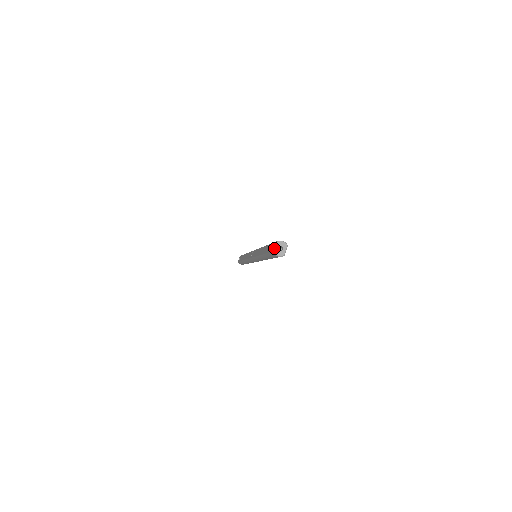
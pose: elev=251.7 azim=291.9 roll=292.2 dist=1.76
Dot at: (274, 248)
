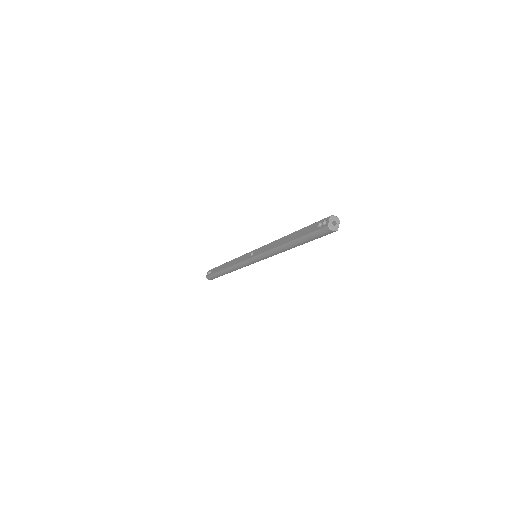
Dot at: (329, 222)
